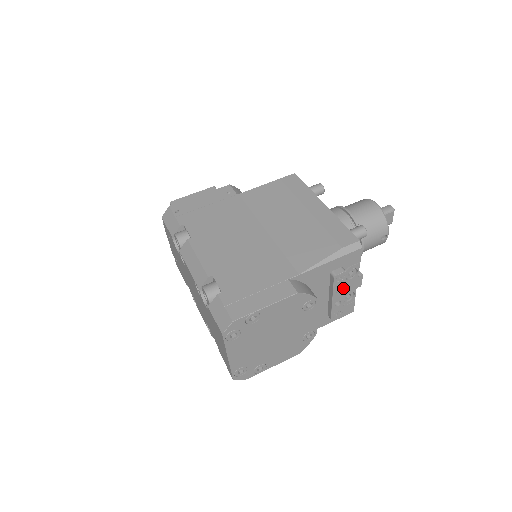
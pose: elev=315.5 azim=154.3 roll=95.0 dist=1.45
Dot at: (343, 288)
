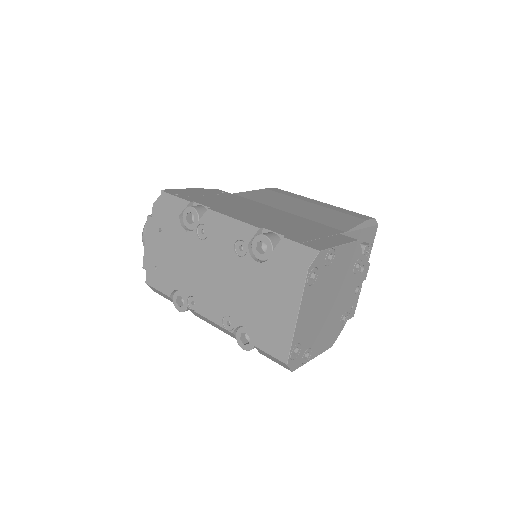
Dot at: (364, 268)
